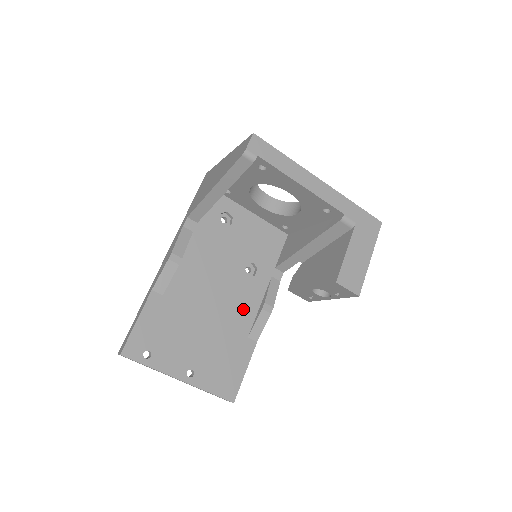
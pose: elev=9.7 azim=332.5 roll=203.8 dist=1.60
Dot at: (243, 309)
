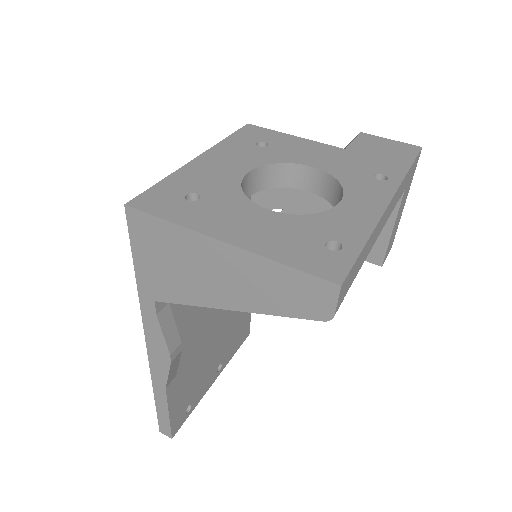
Dot at: occluded
